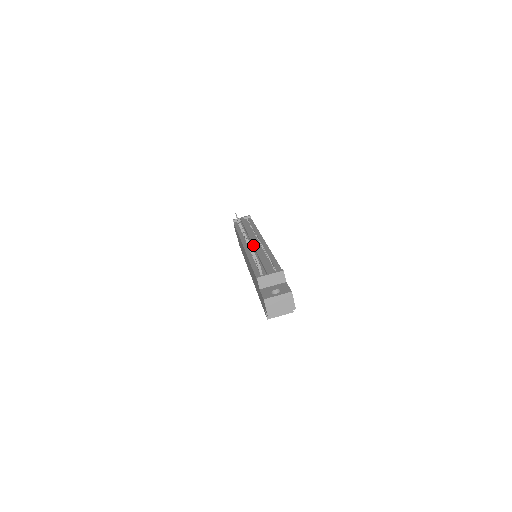
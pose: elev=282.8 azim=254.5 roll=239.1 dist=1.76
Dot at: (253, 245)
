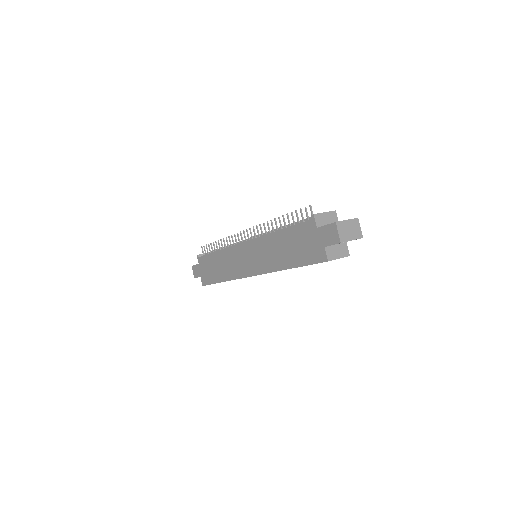
Dot at: occluded
